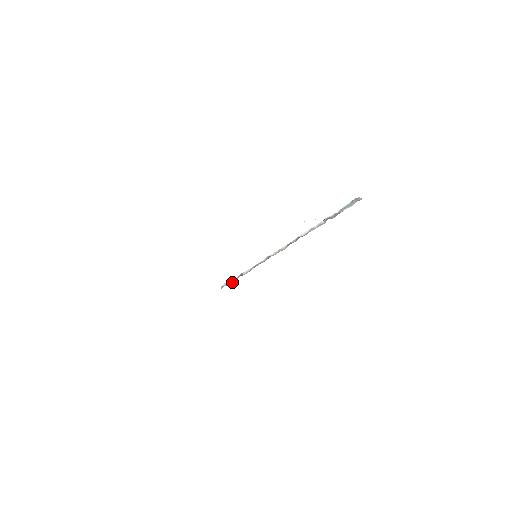
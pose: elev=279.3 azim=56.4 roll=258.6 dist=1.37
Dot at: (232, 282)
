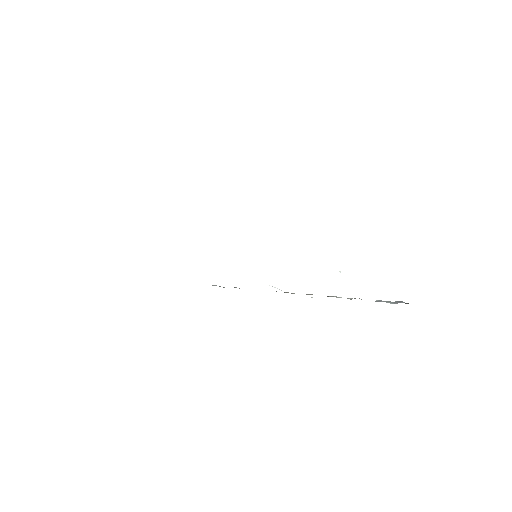
Dot at: occluded
